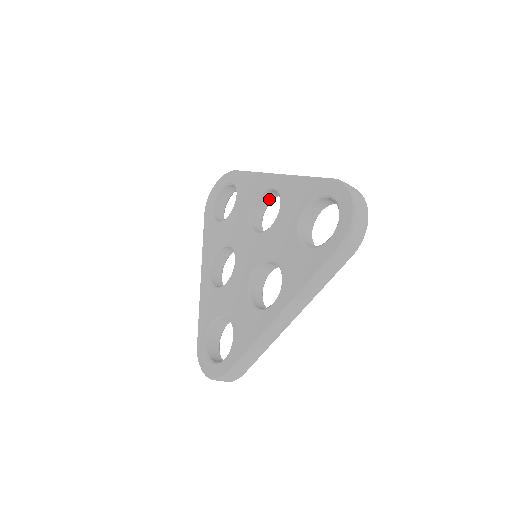
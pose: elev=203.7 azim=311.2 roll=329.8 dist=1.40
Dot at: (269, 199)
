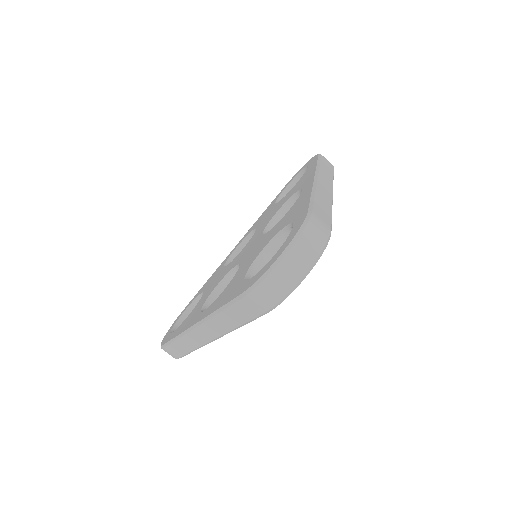
Dot at: occluded
